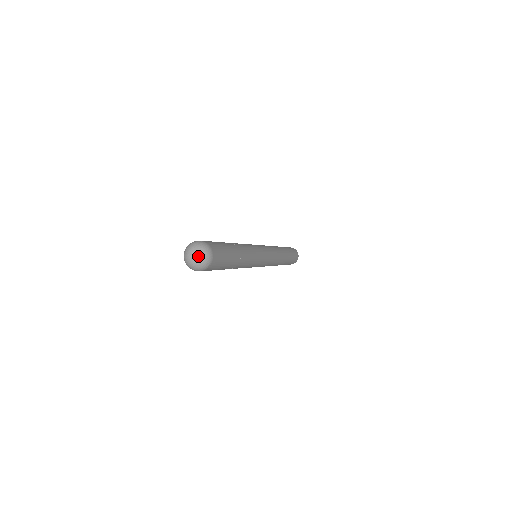
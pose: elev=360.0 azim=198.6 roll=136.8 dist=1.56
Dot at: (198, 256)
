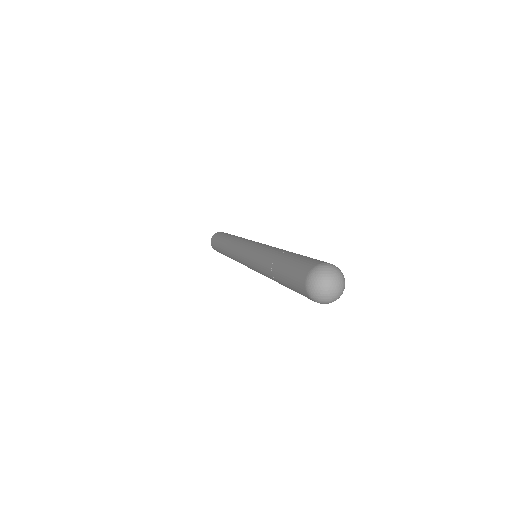
Dot at: (338, 292)
